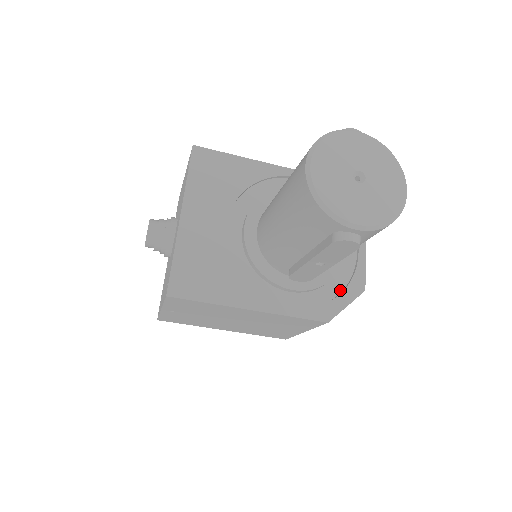
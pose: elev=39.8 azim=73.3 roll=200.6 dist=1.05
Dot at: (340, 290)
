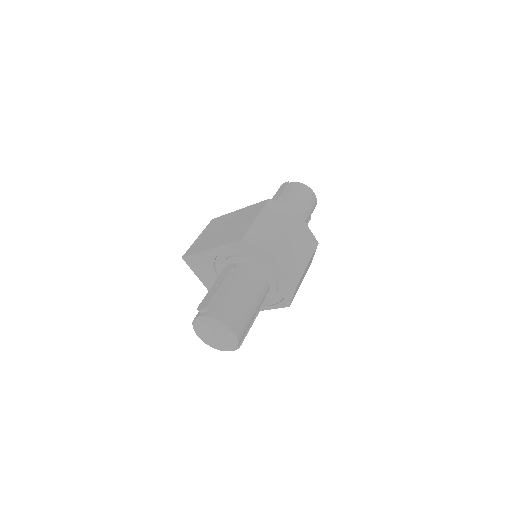
Dot at: (286, 290)
